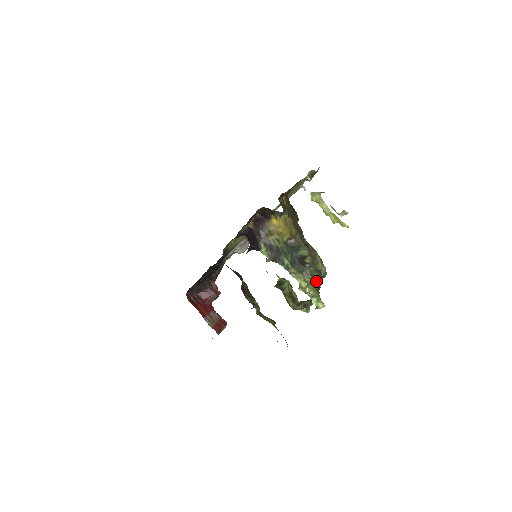
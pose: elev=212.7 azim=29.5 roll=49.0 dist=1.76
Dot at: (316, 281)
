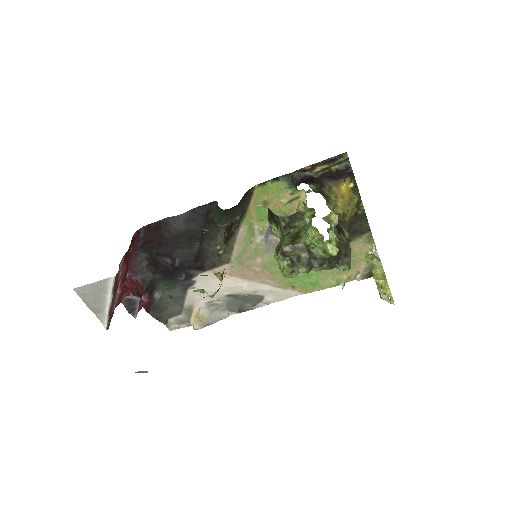
Dot at: occluded
